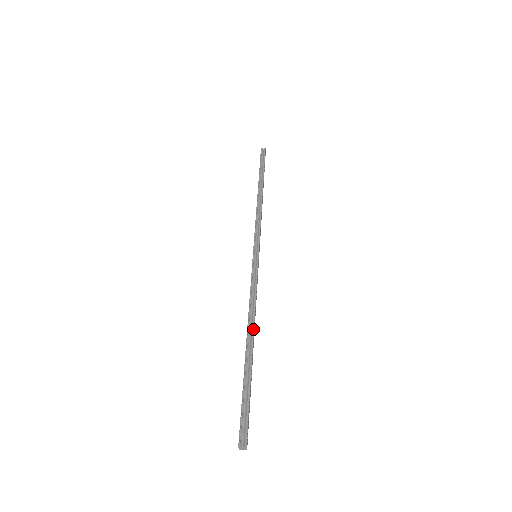
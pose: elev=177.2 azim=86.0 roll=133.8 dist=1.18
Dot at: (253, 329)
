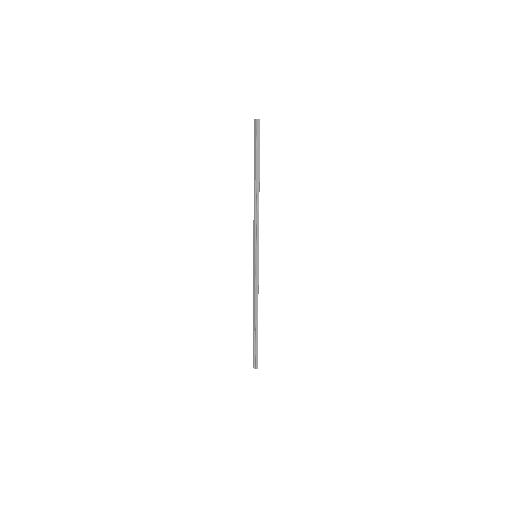
Dot at: occluded
